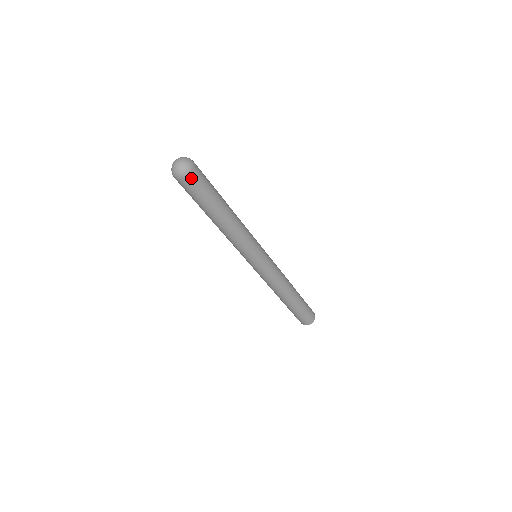
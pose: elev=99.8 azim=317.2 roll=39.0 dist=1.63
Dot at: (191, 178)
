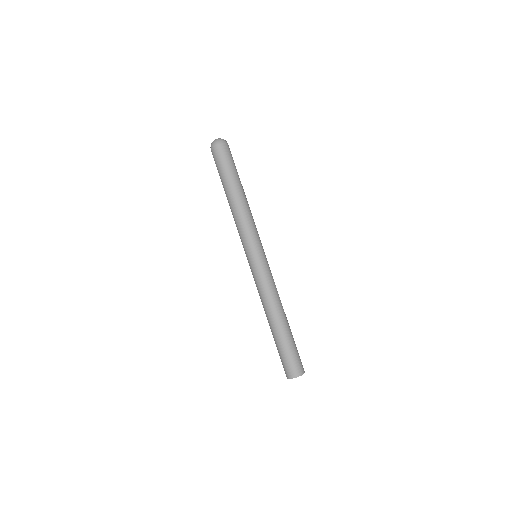
Dot at: (224, 148)
